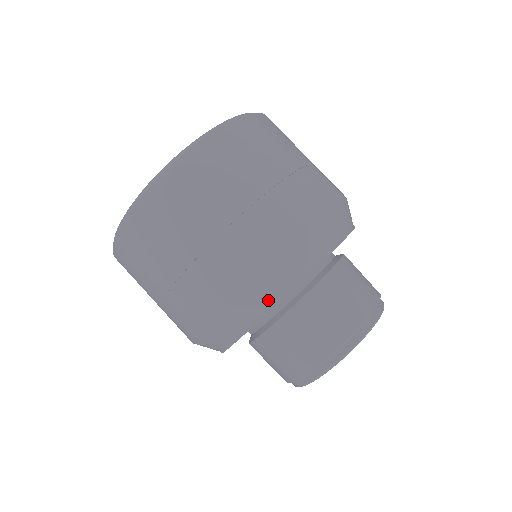
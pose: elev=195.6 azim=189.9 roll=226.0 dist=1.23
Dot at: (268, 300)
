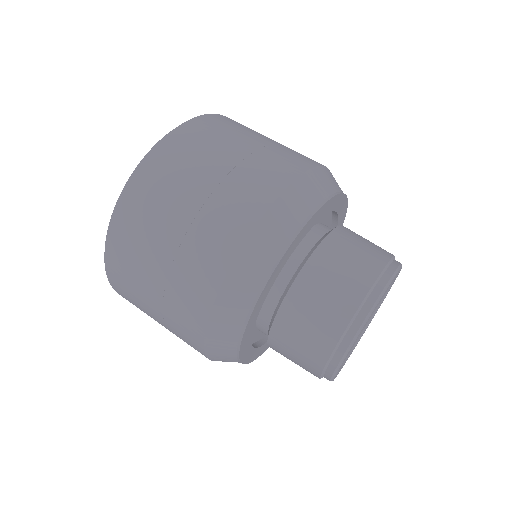
Dot at: (277, 246)
